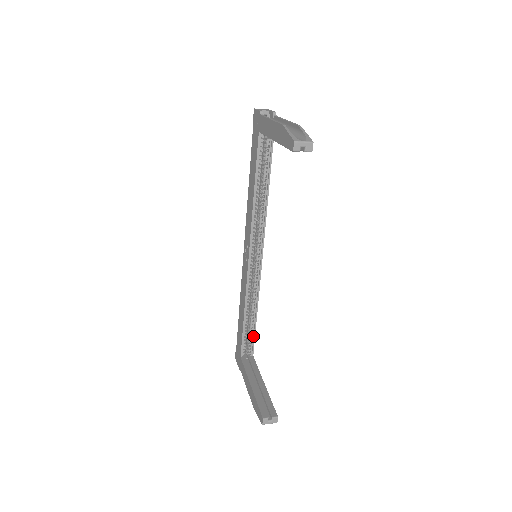
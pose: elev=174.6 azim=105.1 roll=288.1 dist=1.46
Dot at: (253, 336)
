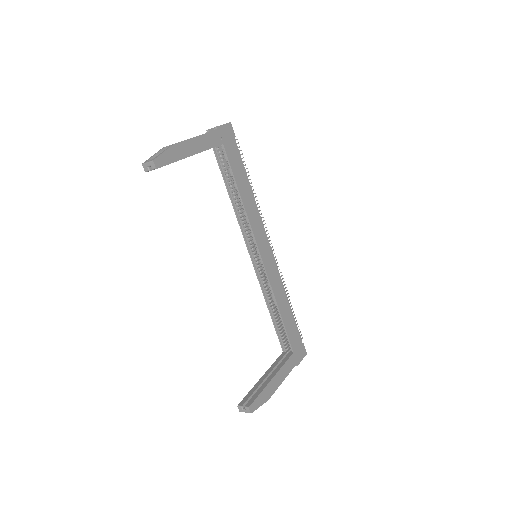
Dot at: (286, 333)
